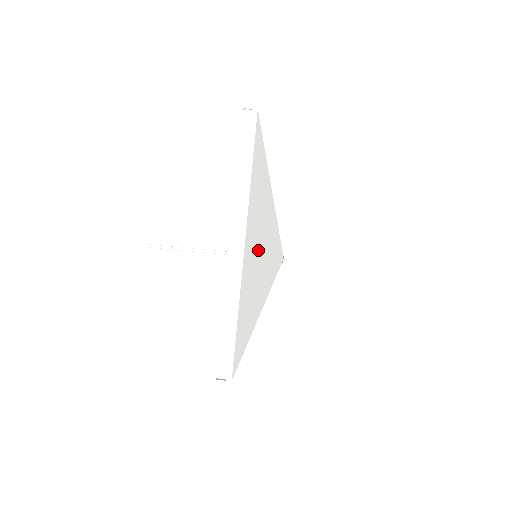
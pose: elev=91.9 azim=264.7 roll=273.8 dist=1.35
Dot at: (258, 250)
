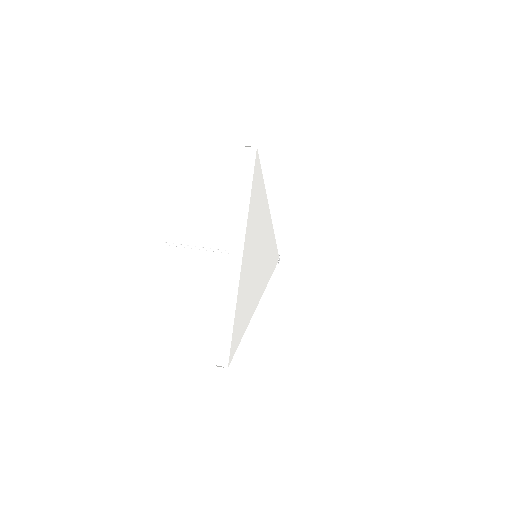
Dot at: (254, 261)
